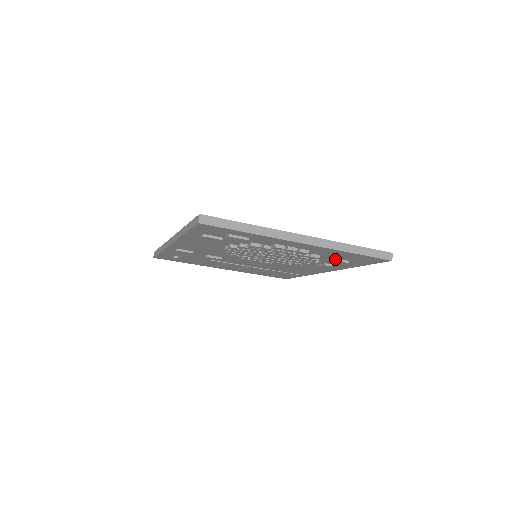
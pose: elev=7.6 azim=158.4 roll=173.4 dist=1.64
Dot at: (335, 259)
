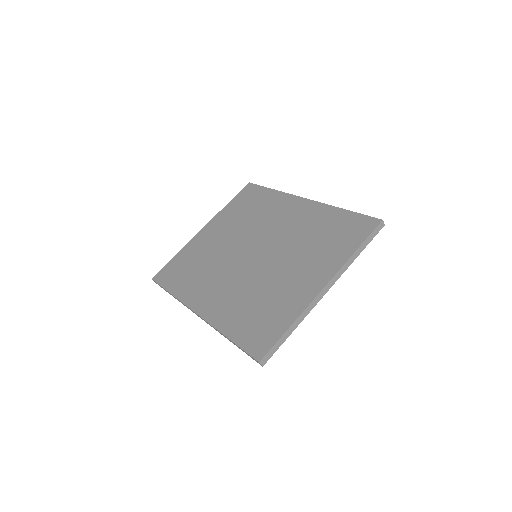
Dot at: occluded
